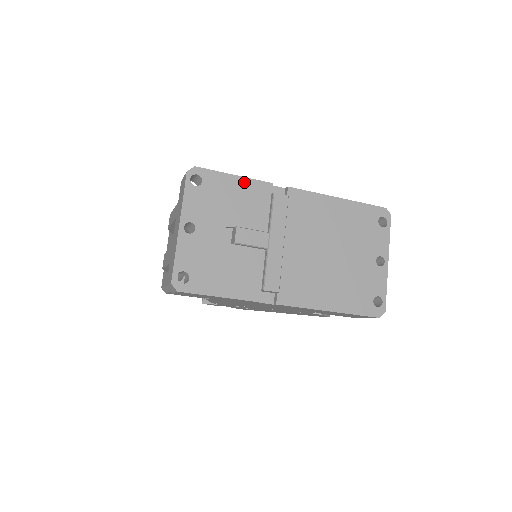
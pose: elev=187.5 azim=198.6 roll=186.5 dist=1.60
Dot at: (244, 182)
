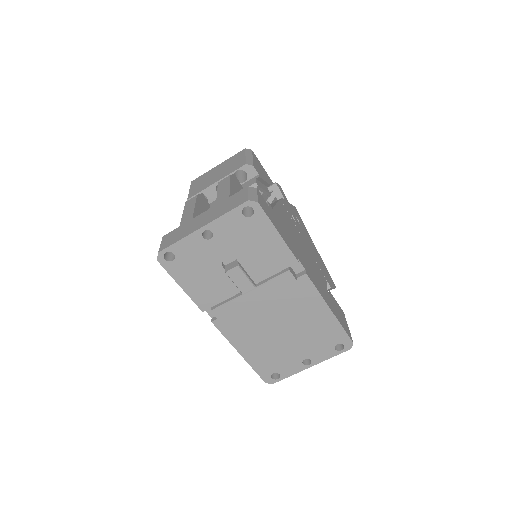
Dot at: (280, 243)
